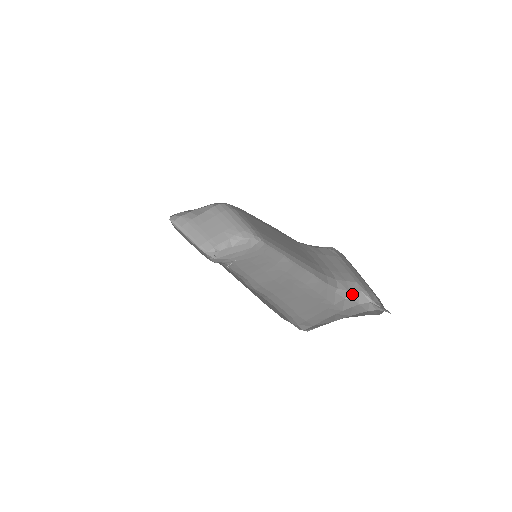
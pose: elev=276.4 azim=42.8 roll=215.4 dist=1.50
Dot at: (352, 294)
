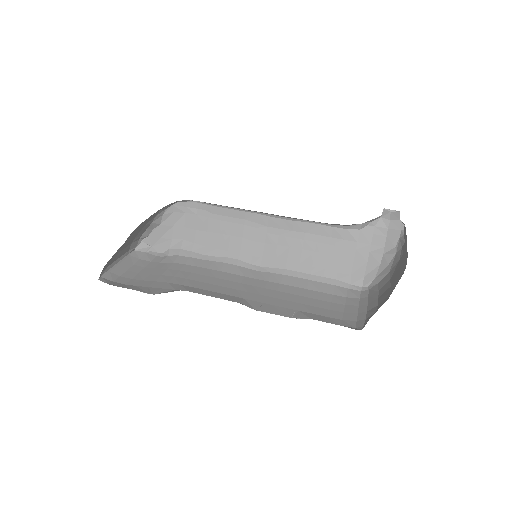
Dot at: (365, 223)
